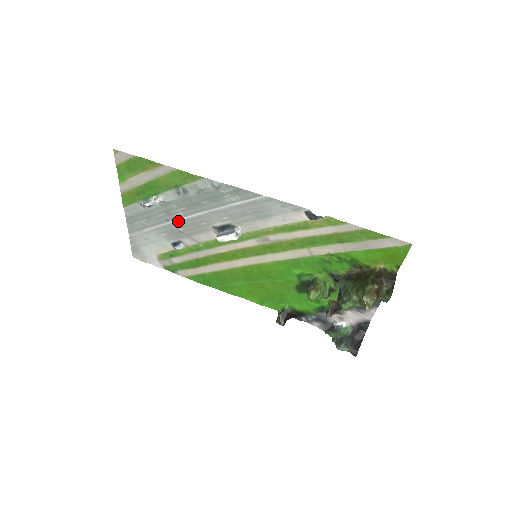
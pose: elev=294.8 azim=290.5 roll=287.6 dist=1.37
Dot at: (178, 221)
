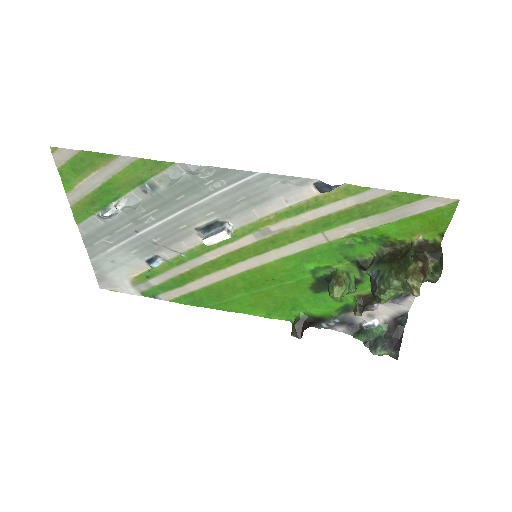
Dot at: (150, 230)
